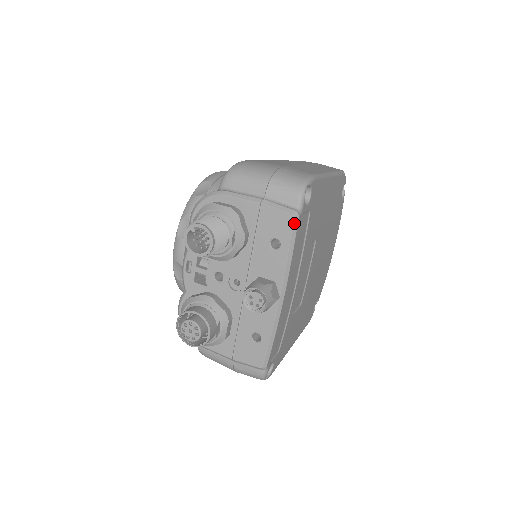
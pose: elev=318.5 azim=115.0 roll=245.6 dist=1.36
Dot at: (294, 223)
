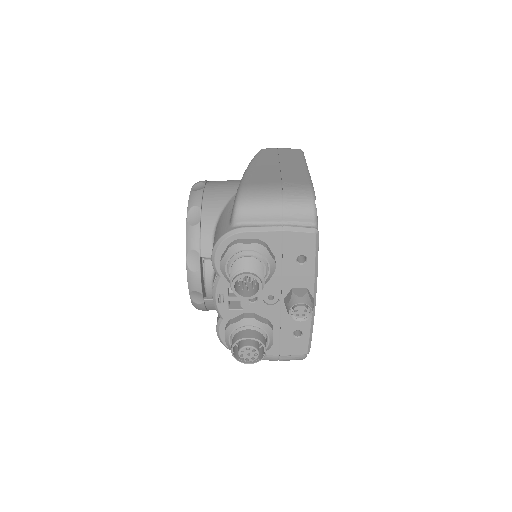
Dot at: (316, 239)
